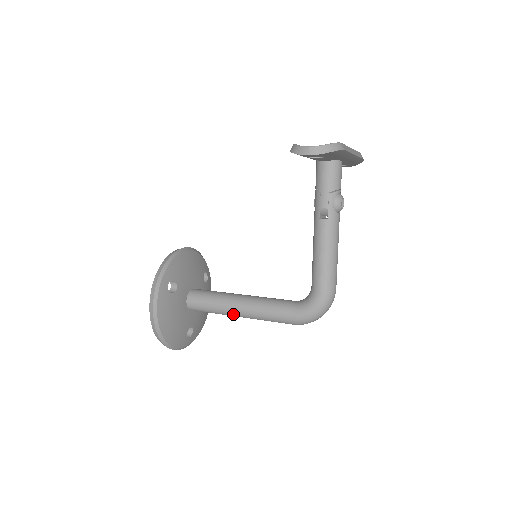
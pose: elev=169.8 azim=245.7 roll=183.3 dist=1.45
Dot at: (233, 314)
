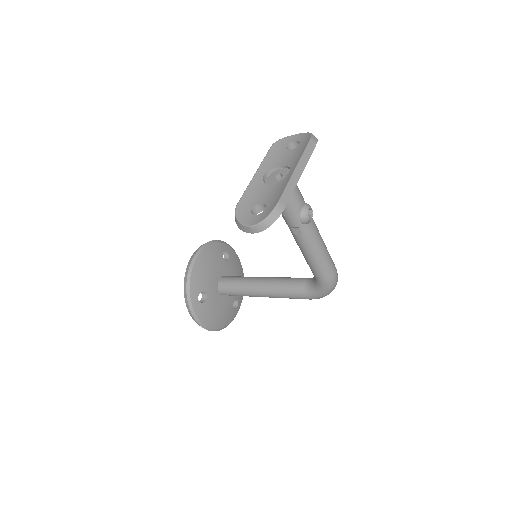
Dot at: occluded
